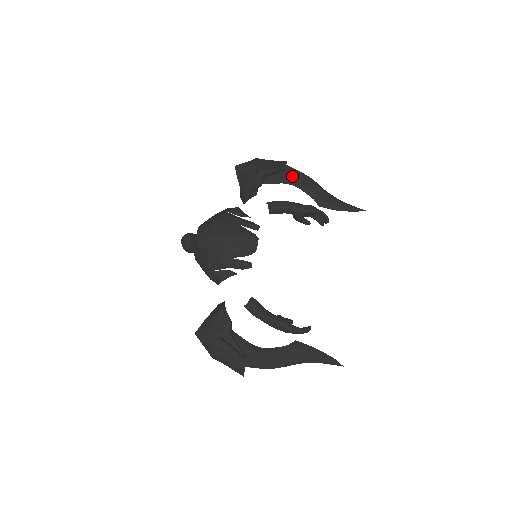
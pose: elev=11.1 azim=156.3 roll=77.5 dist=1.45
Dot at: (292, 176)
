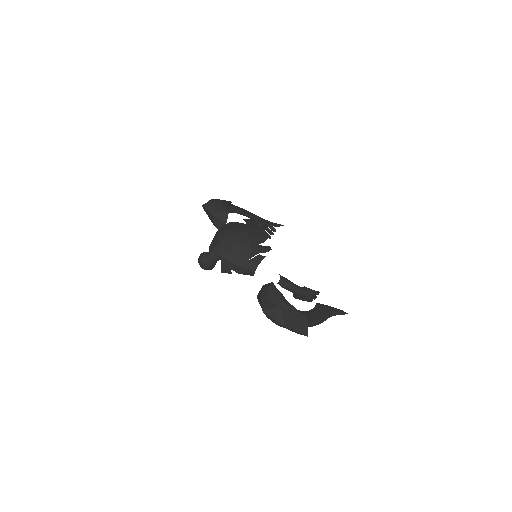
Dot at: (237, 208)
